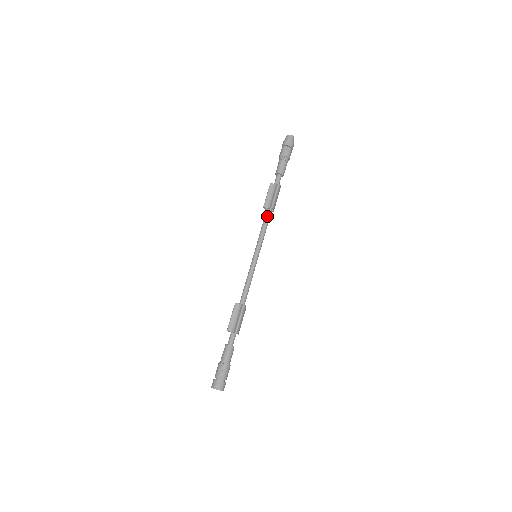
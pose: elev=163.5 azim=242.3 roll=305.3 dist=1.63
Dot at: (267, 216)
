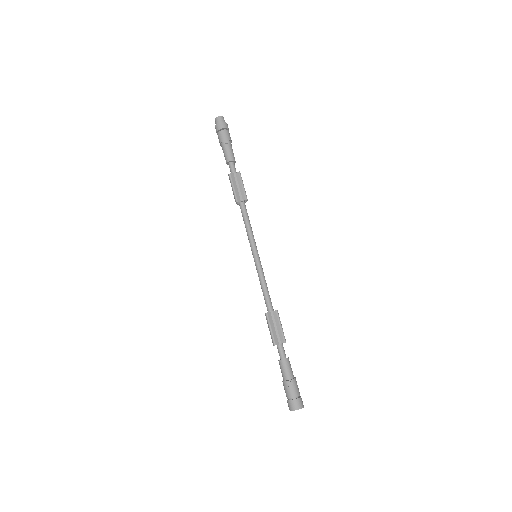
Dot at: (245, 210)
